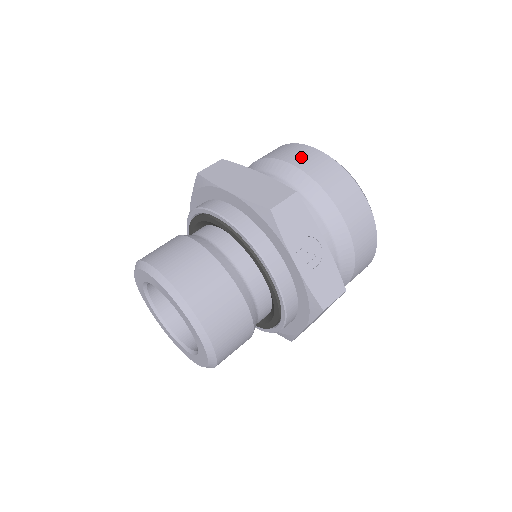
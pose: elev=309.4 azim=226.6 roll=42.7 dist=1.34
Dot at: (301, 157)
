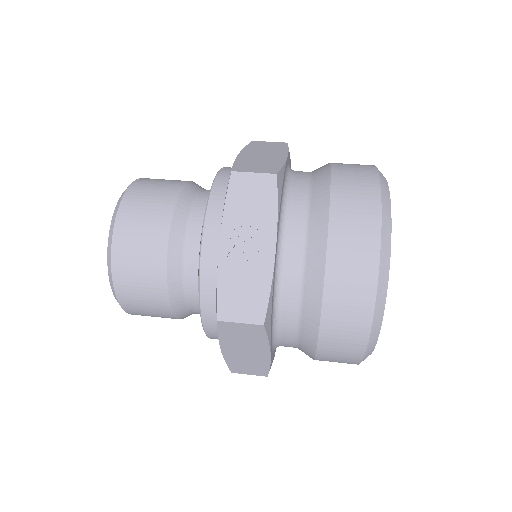
Dot at: (350, 169)
